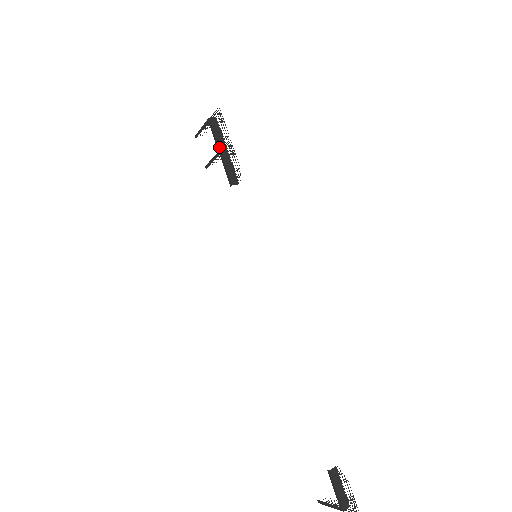
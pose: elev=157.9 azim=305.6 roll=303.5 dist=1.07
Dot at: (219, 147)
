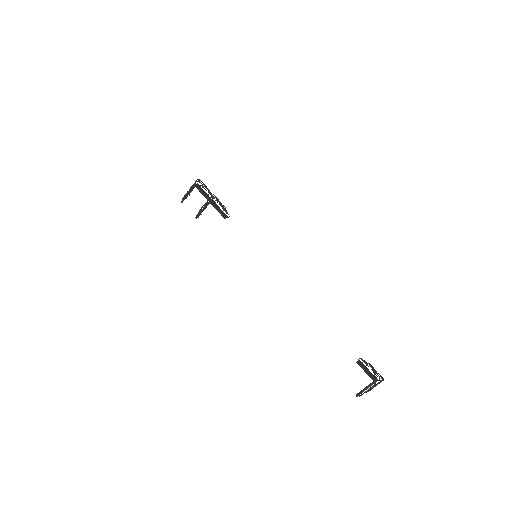
Dot at: (209, 199)
